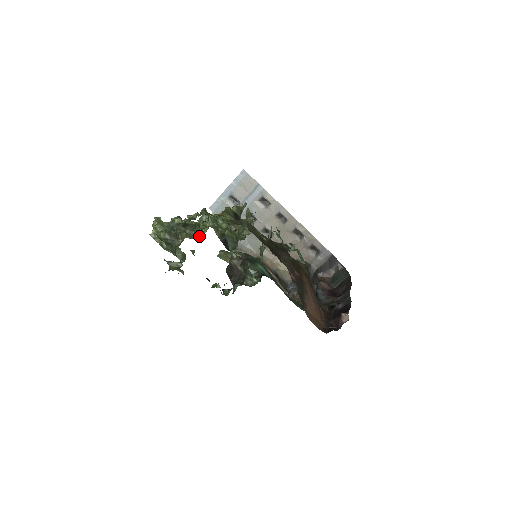
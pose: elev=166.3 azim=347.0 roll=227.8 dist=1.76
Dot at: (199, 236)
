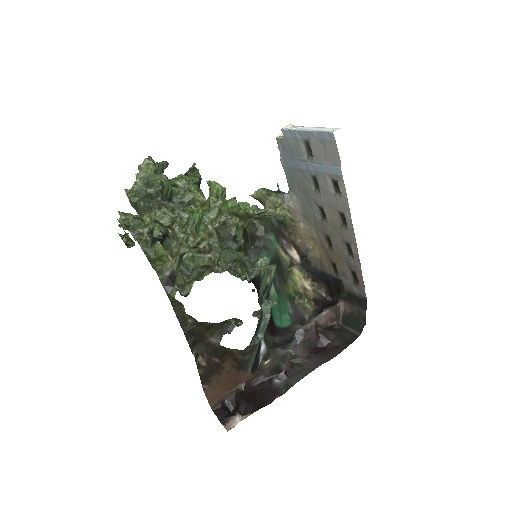
Dot at: occluded
